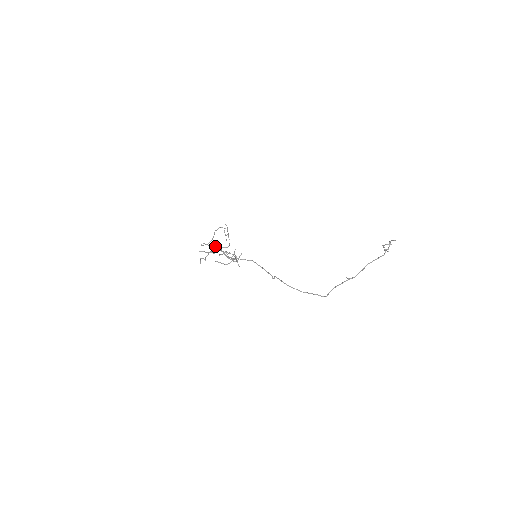
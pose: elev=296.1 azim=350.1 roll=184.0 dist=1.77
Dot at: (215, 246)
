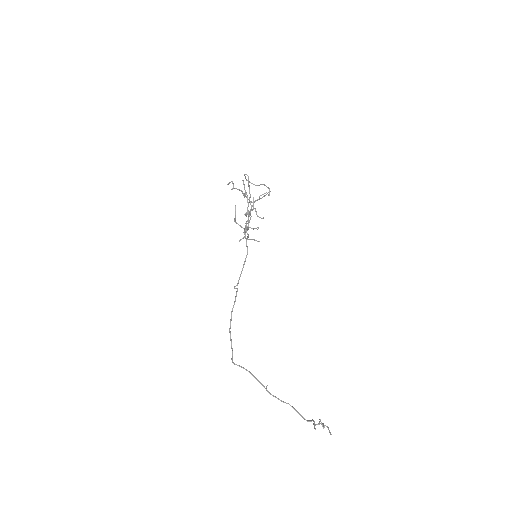
Dot at: occluded
